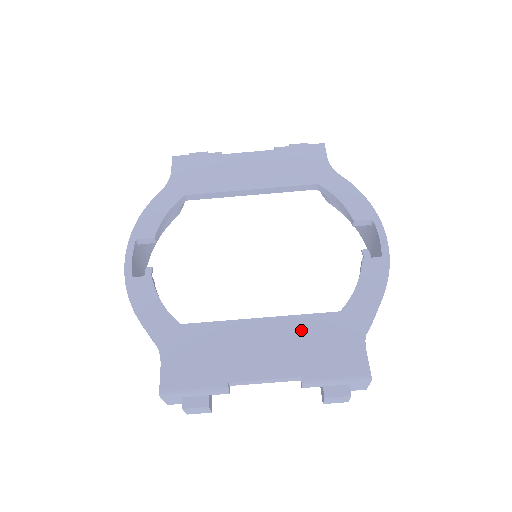
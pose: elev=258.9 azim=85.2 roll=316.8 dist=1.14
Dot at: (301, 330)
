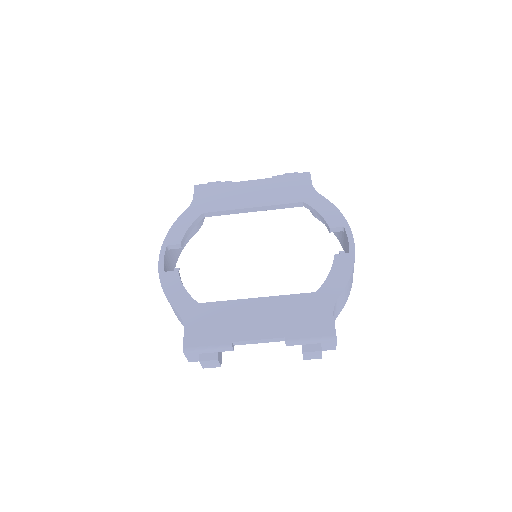
Dot at: (286, 305)
